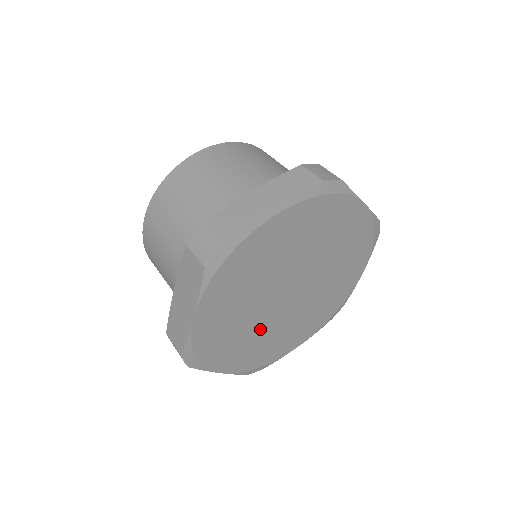
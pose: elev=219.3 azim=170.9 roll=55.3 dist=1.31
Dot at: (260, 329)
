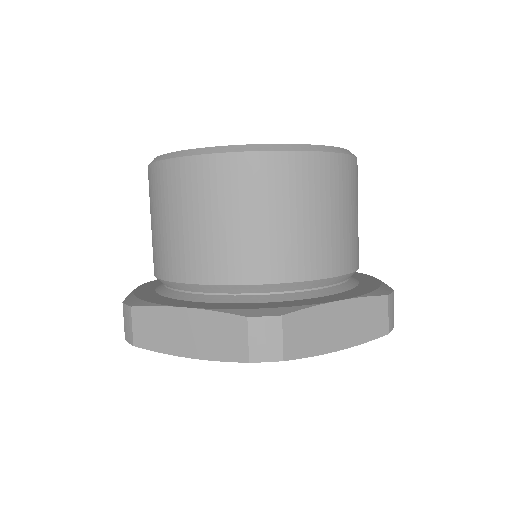
Dot at: occluded
